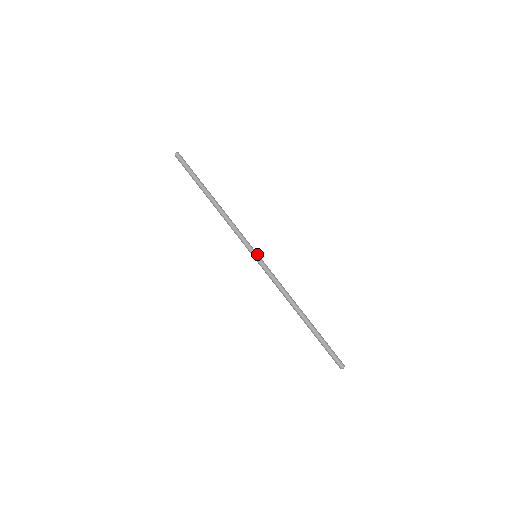
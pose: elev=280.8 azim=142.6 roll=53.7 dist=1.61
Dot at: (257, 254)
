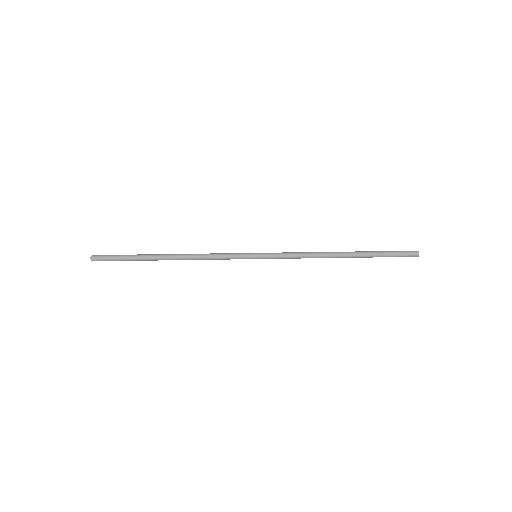
Dot at: (255, 253)
